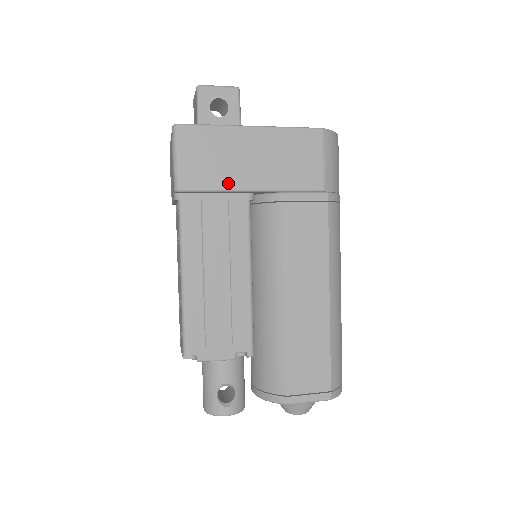
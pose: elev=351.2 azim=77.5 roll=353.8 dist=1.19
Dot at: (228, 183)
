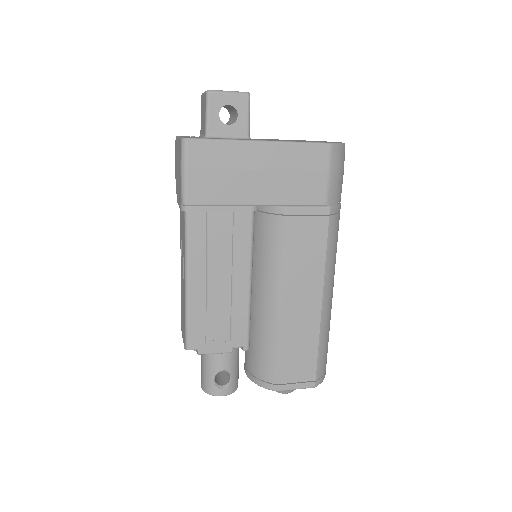
Dot at: (234, 198)
